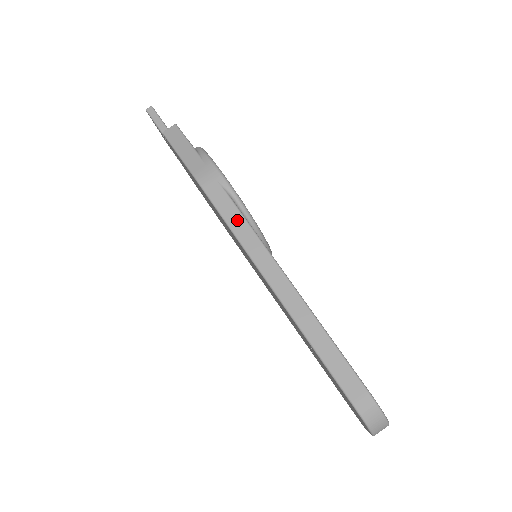
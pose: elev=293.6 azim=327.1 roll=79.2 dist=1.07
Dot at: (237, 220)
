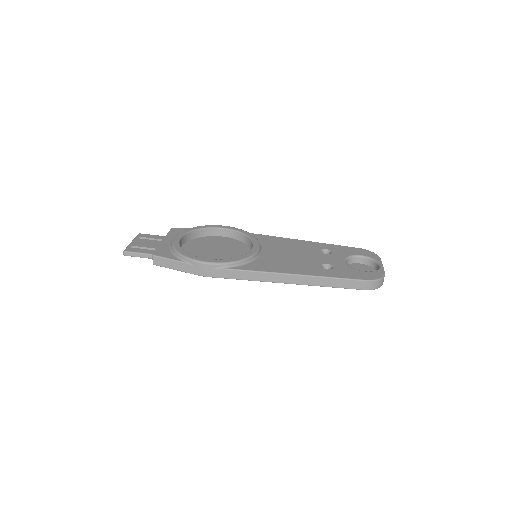
Dot at: (241, 274)
